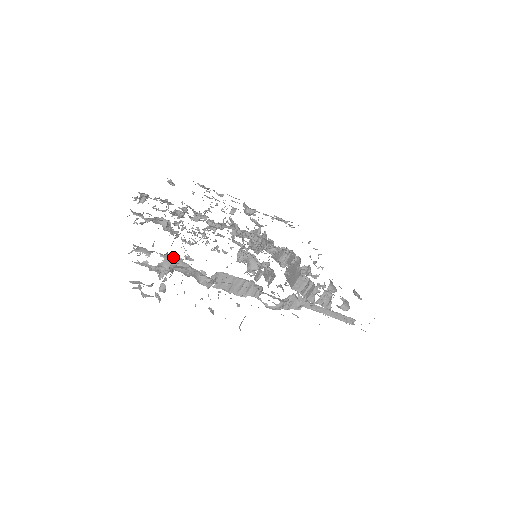
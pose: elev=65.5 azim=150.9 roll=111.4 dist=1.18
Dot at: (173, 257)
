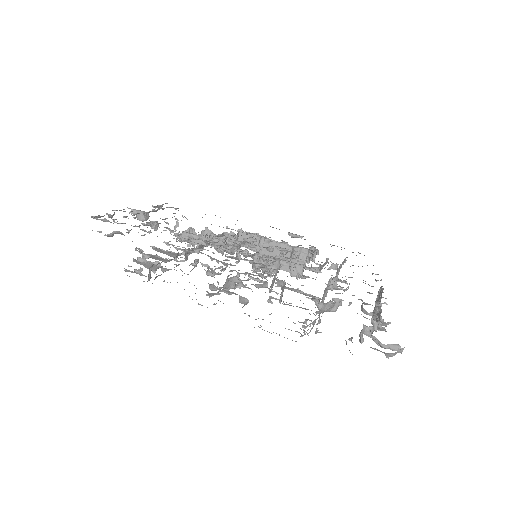
Dot at: (317, 306)
